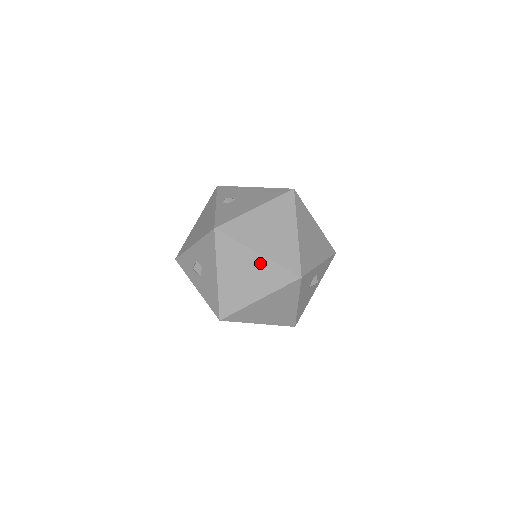
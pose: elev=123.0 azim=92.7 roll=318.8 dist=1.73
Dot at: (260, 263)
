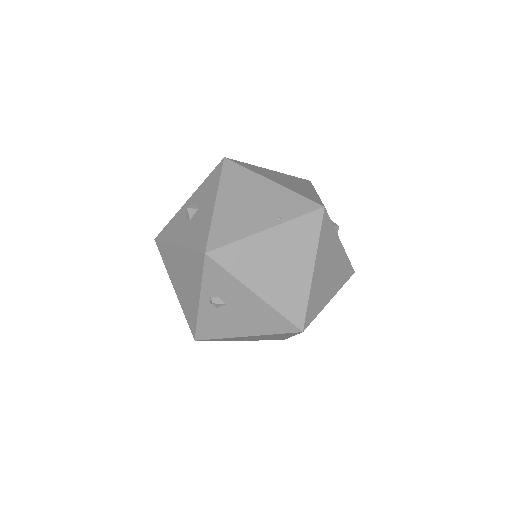
Dot at: occluded
